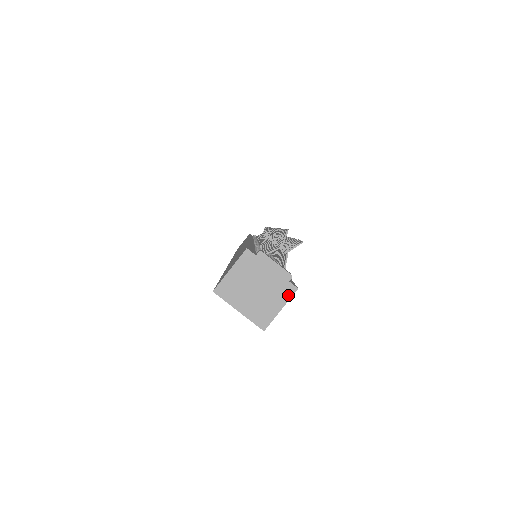
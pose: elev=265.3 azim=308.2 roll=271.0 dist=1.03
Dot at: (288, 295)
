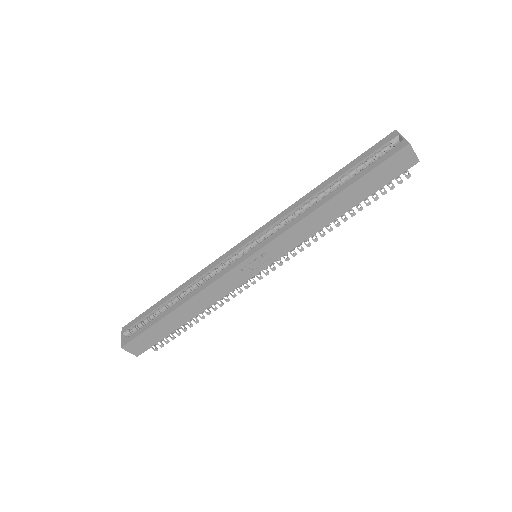
Dot at: (417, 157)
